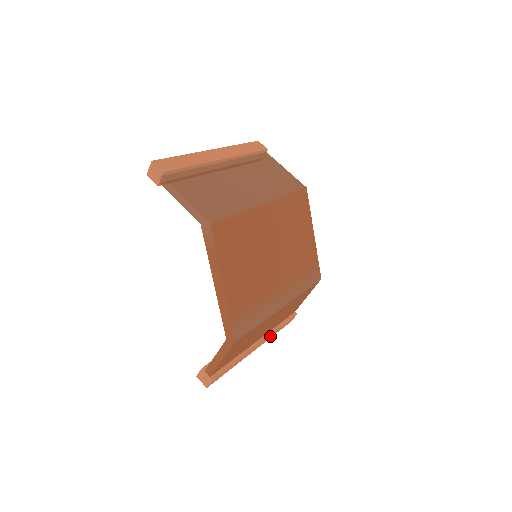
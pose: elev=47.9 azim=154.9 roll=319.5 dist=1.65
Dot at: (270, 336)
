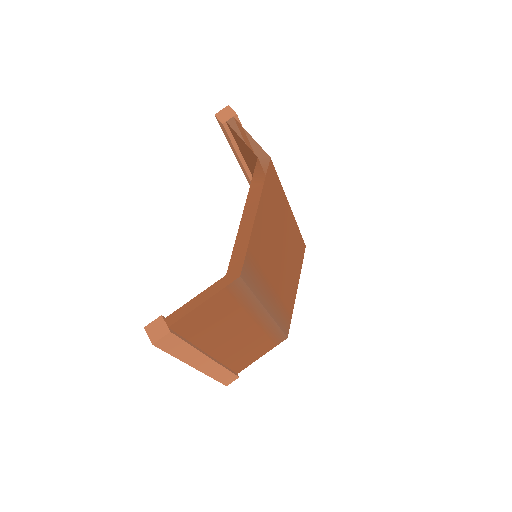
Dot at: (214, 369)
